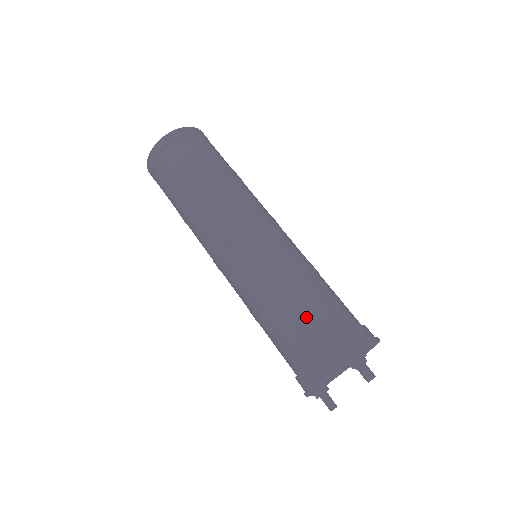
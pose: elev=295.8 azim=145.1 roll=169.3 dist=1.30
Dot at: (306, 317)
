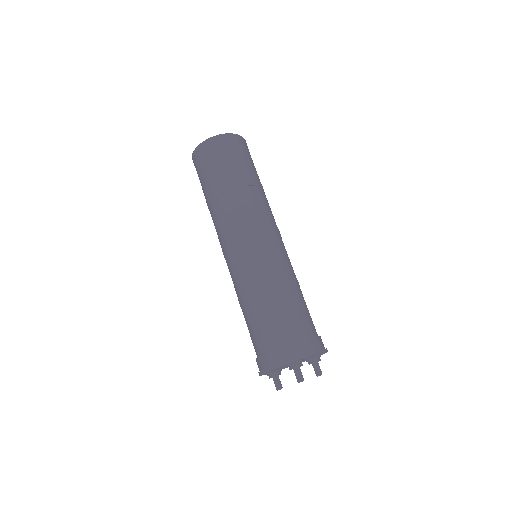
Dot at: (266, 322)
